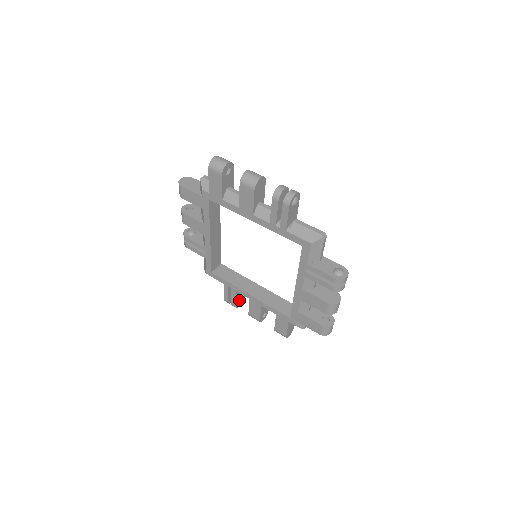
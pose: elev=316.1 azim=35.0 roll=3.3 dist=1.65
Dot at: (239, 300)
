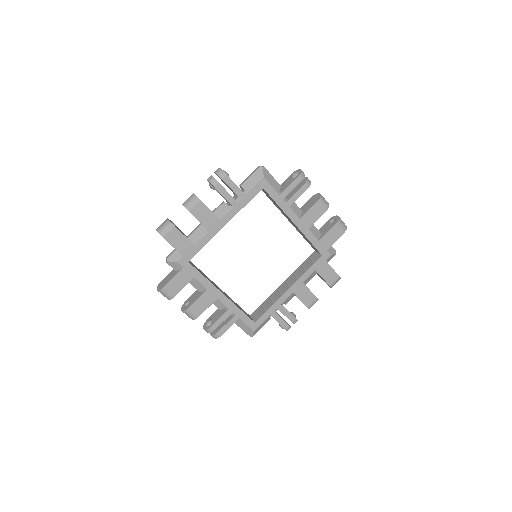
Dot at: occluded
